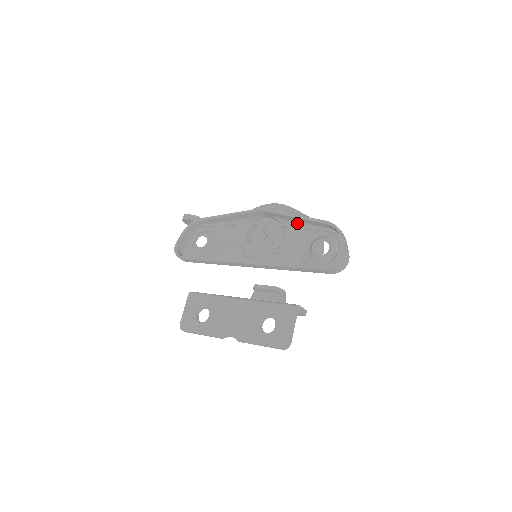
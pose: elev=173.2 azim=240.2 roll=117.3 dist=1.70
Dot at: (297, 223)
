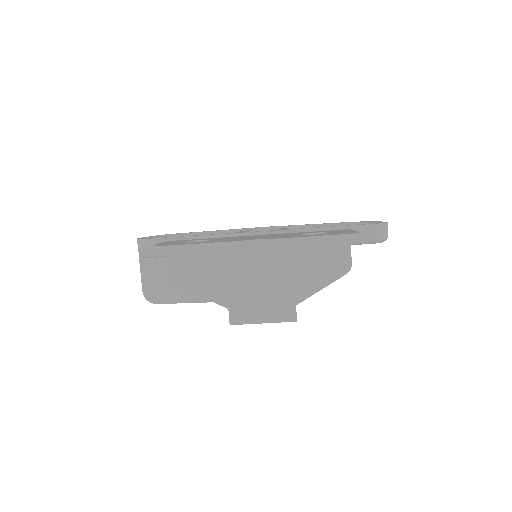
Dot at: occluded
